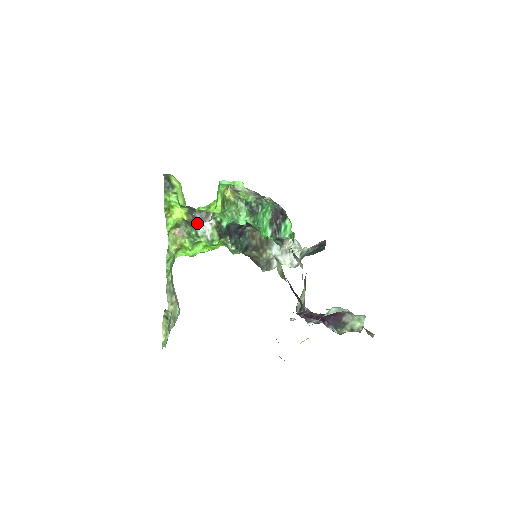
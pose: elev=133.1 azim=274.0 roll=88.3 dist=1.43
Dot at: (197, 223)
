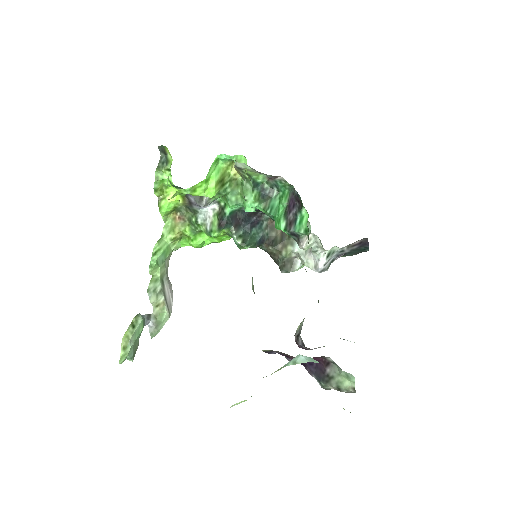
Dot at: (196, 208)
